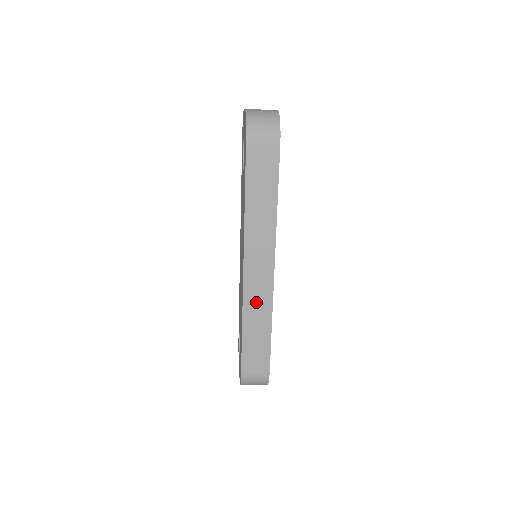
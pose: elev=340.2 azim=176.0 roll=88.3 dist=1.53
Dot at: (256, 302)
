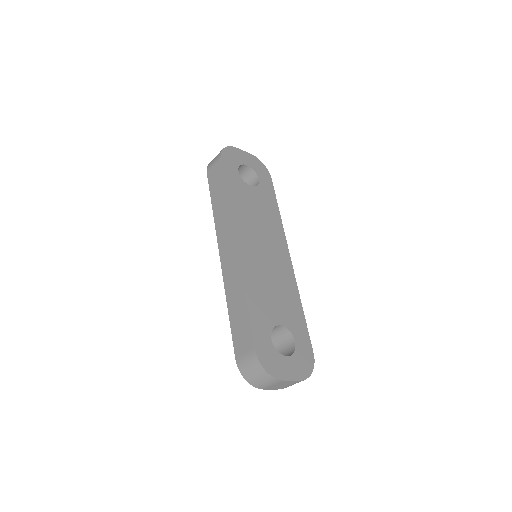
Dot at: (231, 278)
